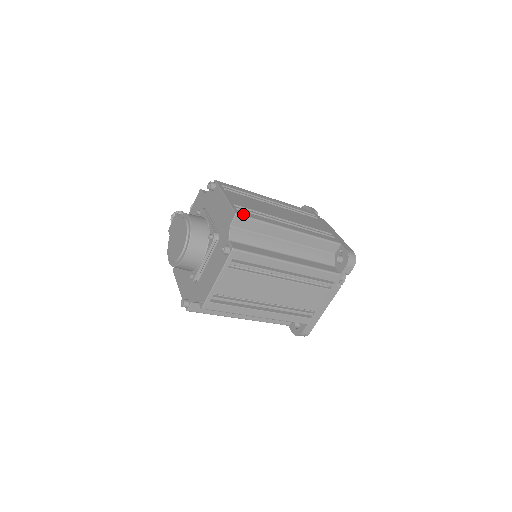
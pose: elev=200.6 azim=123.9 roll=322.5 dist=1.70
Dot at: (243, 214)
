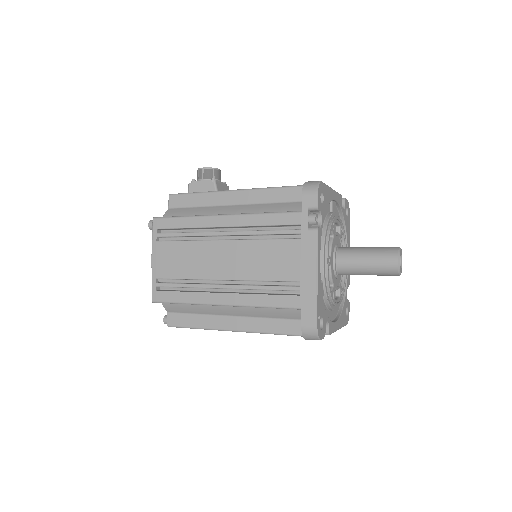
Dot at: (160, 299)
